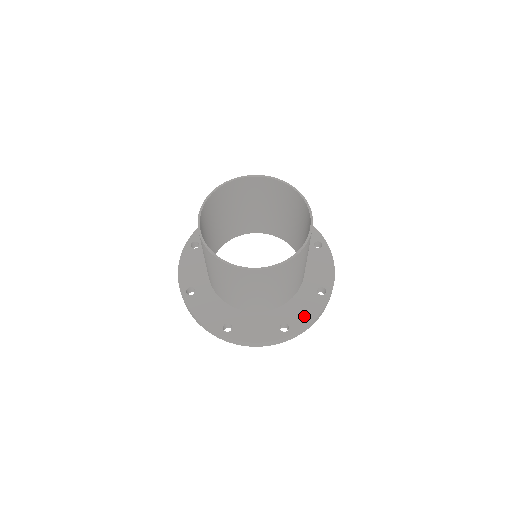
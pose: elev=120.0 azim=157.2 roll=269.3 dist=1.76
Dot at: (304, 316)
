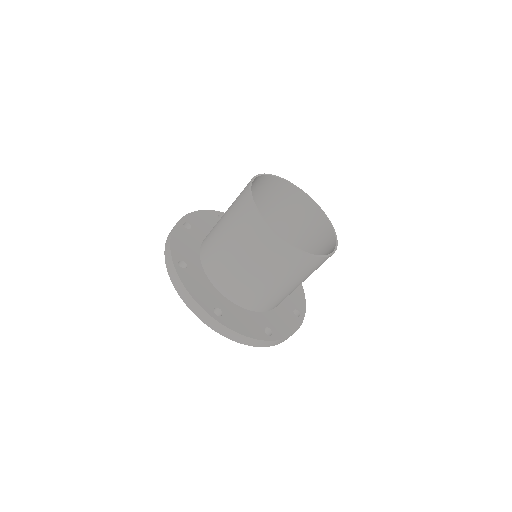
Dot at: (284, 328)
